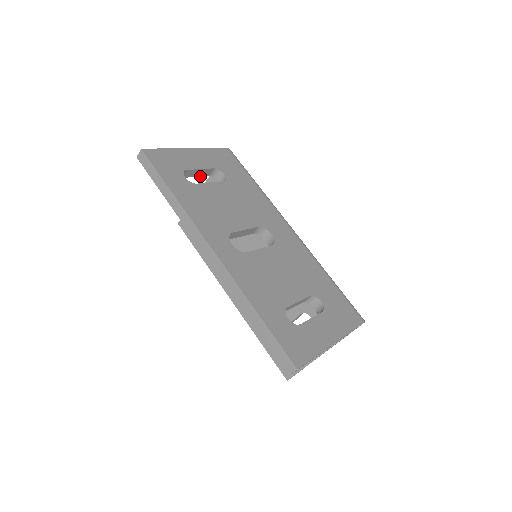
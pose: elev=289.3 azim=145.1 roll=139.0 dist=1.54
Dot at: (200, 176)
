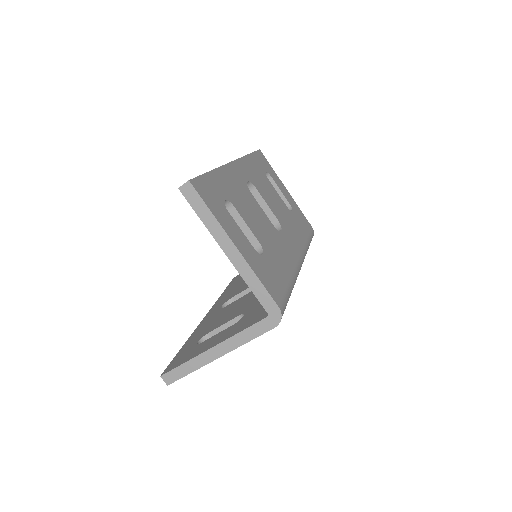
Dot at: occluded
